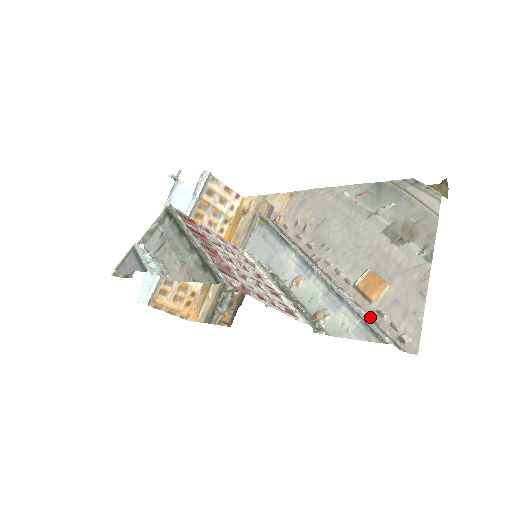
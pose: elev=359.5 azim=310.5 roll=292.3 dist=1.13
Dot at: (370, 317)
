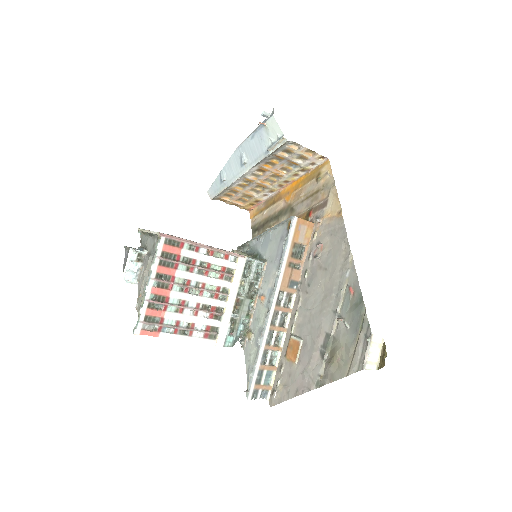
Dot at: (276, 362)
